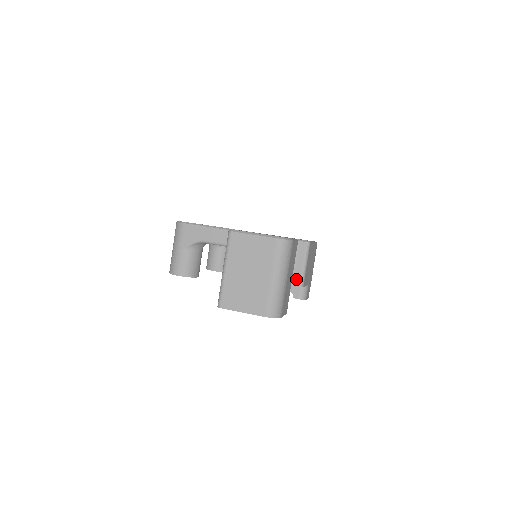
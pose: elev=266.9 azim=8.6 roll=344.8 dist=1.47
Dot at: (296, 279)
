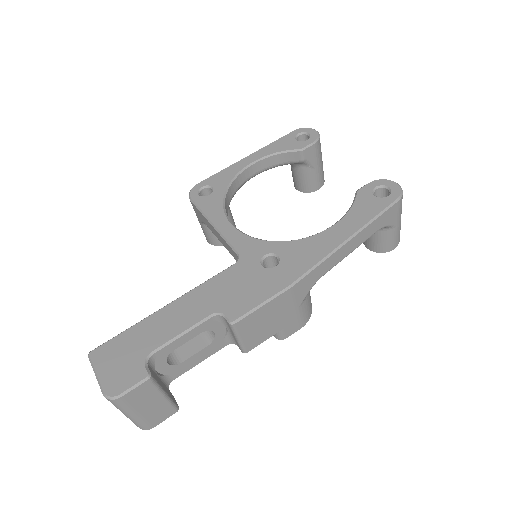
Dot at: (237, 344)
